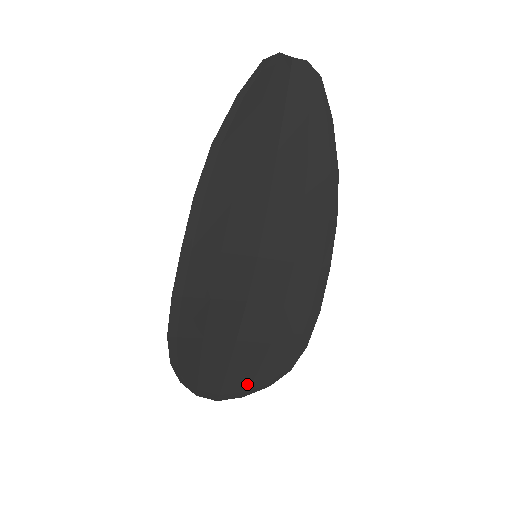
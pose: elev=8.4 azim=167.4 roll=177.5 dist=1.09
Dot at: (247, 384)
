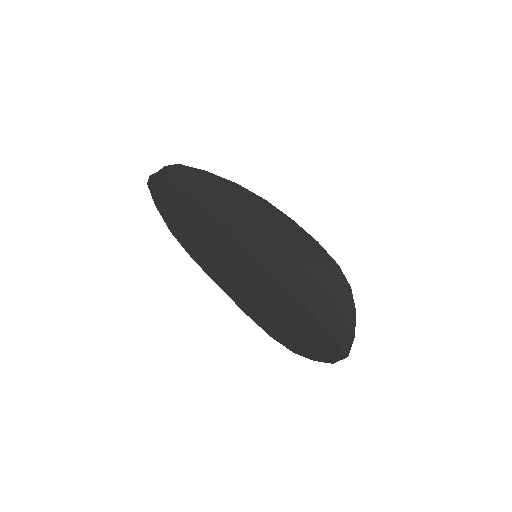
Dot at: (345, 325)
